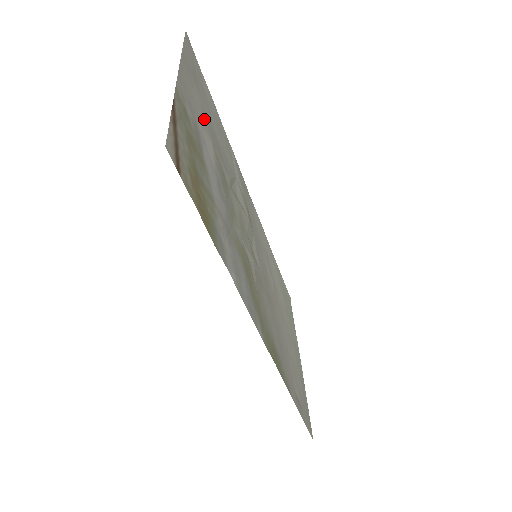
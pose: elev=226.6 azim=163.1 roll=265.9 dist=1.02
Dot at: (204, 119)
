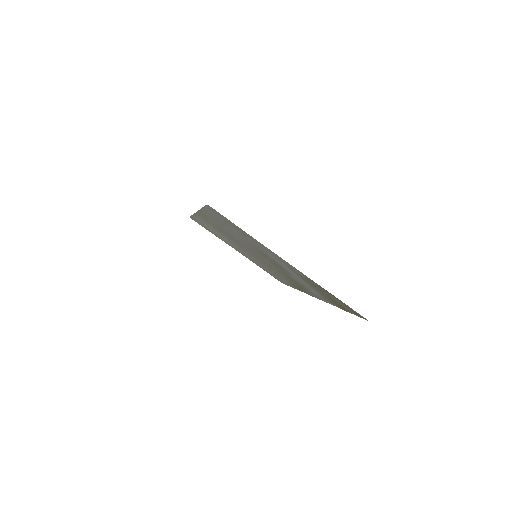
Dot at: (263, 250)
